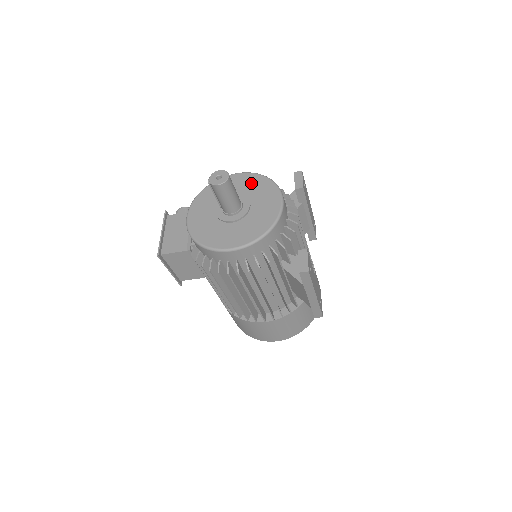
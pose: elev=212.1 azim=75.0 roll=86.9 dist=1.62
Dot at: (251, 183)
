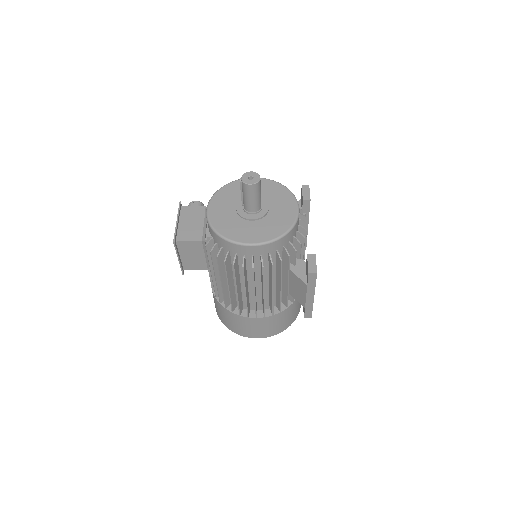
Dot at: (269, 188)
